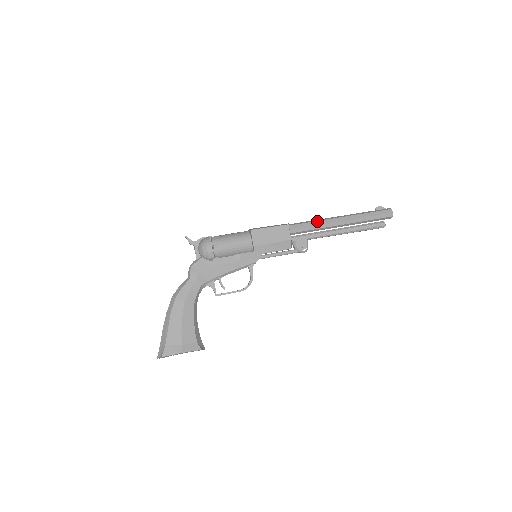
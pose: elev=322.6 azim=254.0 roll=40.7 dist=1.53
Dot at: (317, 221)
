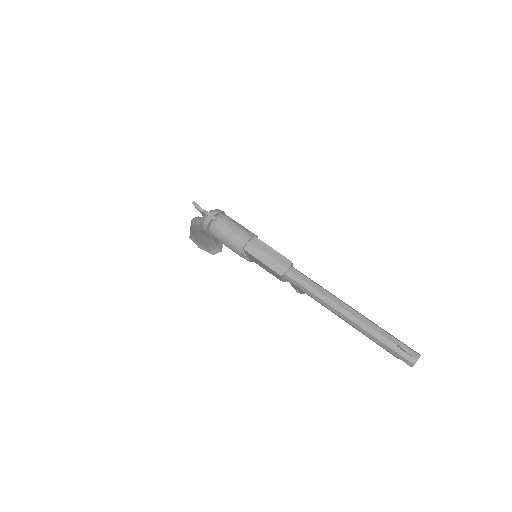
Dot at: (316, 296)
